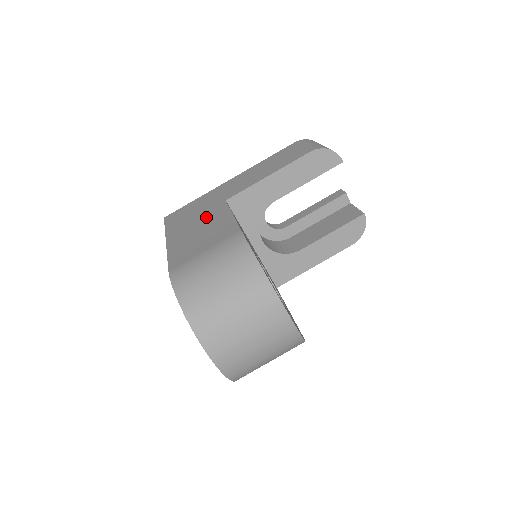
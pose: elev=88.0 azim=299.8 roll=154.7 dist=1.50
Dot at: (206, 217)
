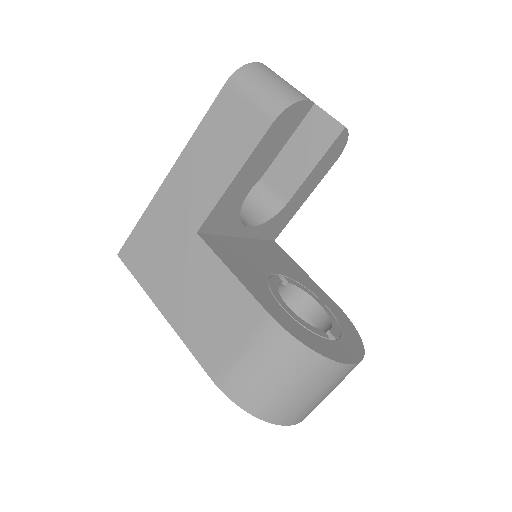
Dot at: (191, 270)
